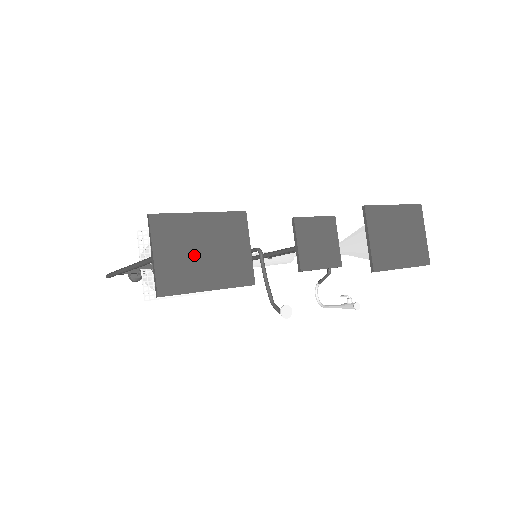
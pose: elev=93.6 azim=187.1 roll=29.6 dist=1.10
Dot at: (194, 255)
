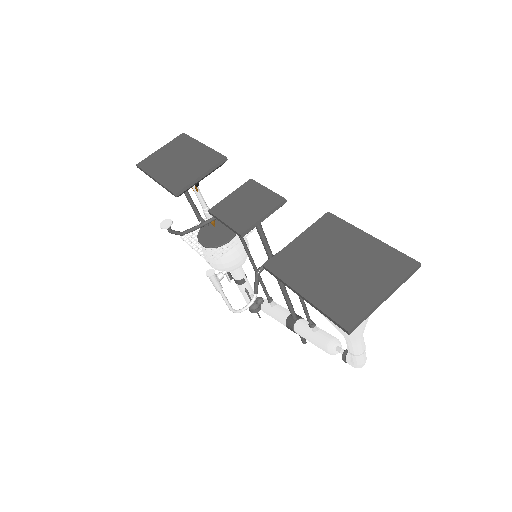
Dot at: (173, 159)
